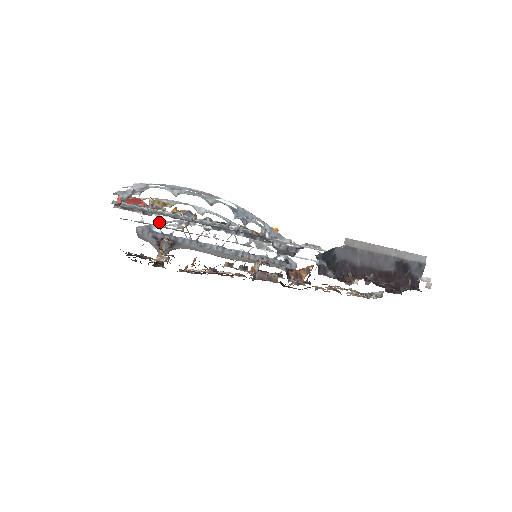
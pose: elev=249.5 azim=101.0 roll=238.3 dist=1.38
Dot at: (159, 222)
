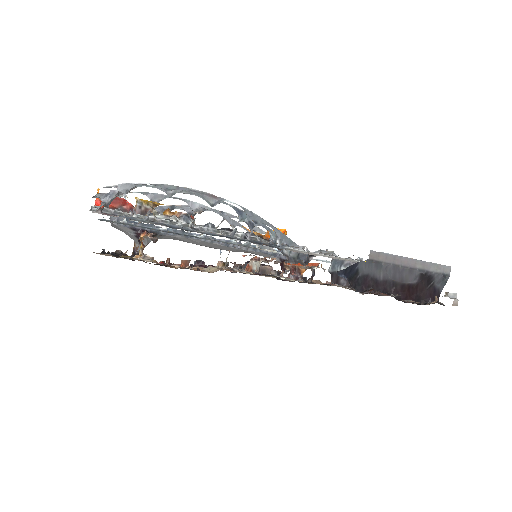
Dot at: occluded
